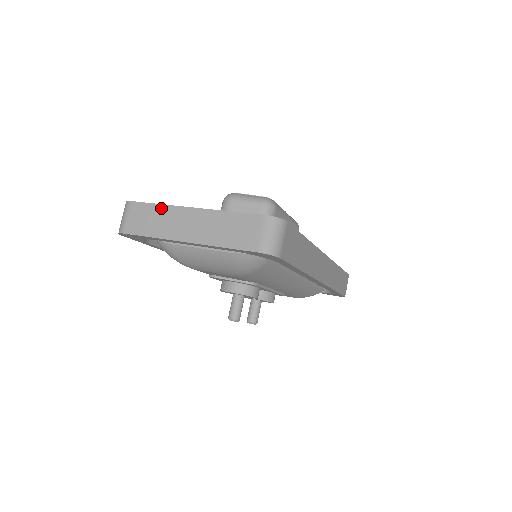
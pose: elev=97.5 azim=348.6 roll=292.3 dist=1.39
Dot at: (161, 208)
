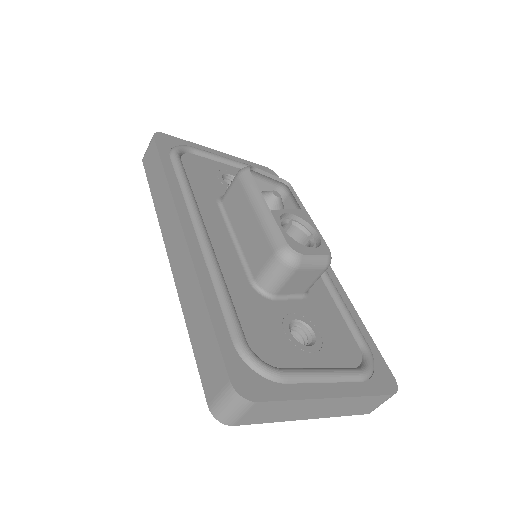
Dot at: (295, 403)
